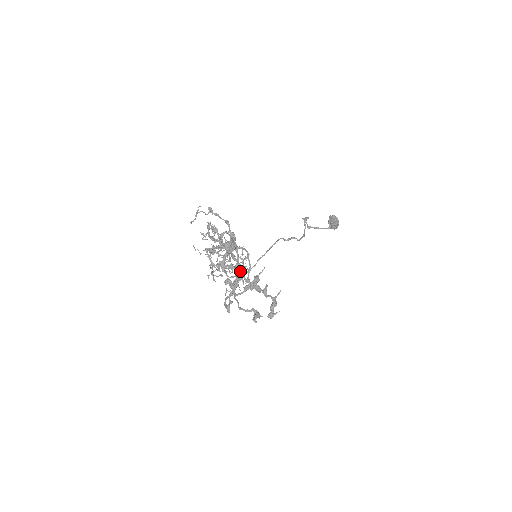
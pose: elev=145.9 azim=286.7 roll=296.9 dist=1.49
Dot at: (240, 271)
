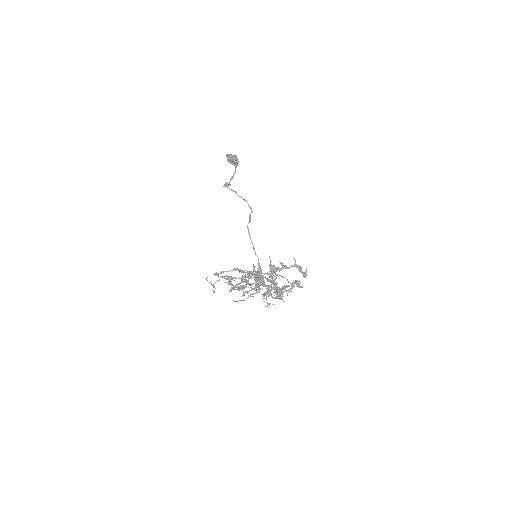
Dot at: (282, 286)
